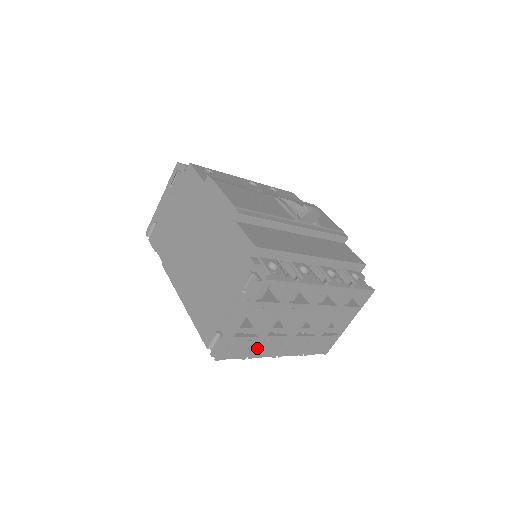
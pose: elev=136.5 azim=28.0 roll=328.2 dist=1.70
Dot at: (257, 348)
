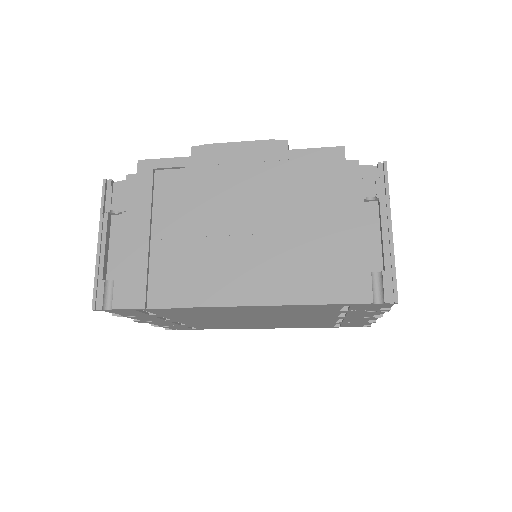
Dot at: occluded
